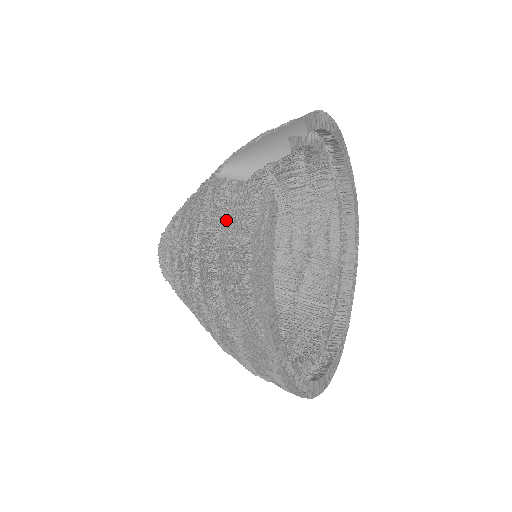
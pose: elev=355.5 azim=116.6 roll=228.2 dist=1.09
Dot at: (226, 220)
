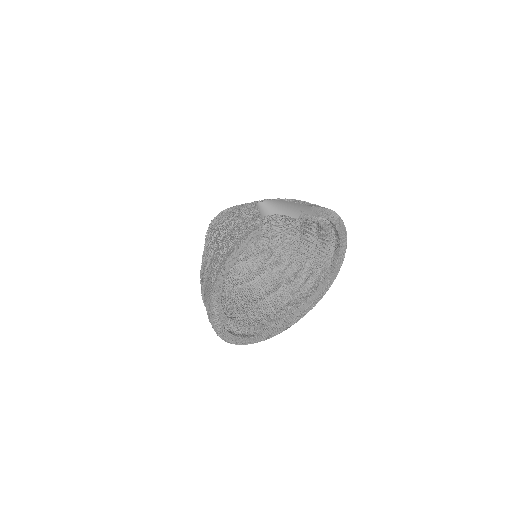
Dot at: (239, 223)
